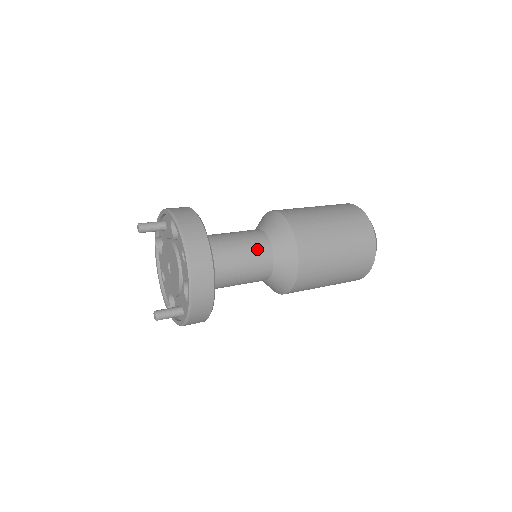
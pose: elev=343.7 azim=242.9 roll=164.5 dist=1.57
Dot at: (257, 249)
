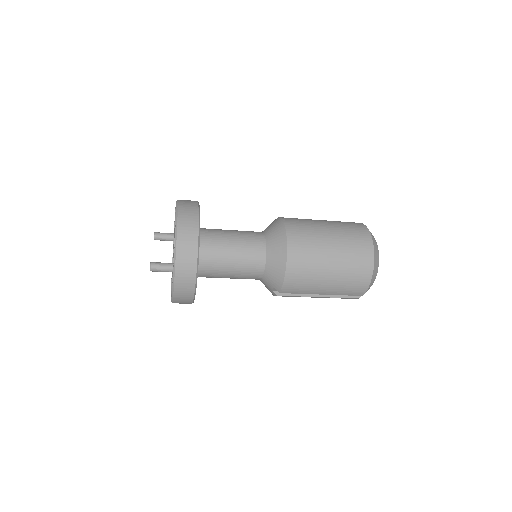
Dot at: (249, 232)
